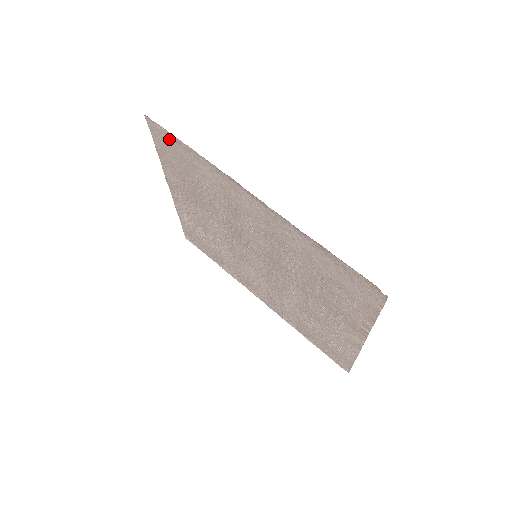
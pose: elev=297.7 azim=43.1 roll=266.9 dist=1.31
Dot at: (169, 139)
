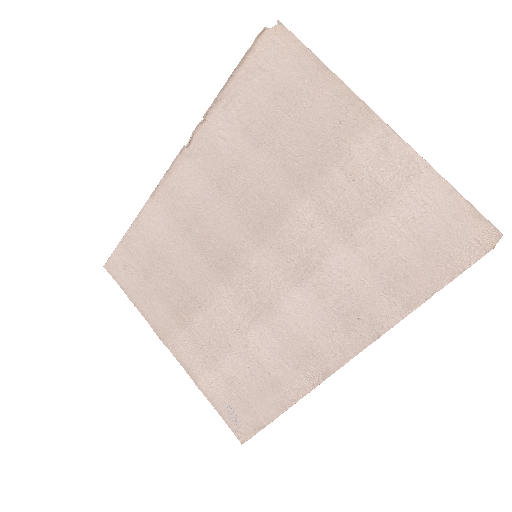
Dot at: (125, 254)
